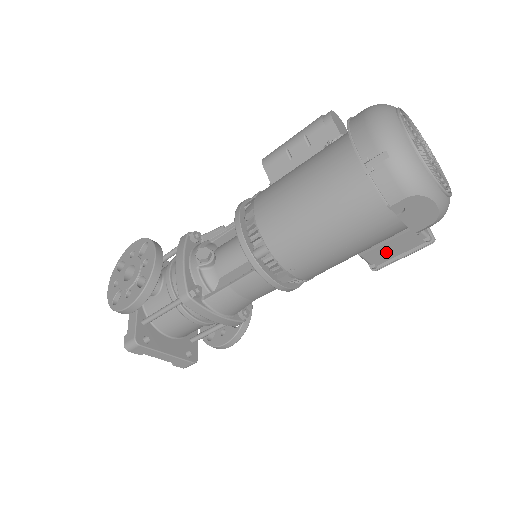
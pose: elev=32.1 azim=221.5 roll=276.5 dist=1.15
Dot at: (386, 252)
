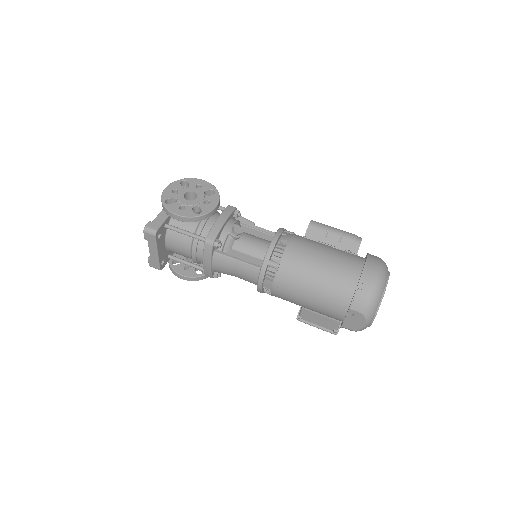
Dot at: (314, 318)
